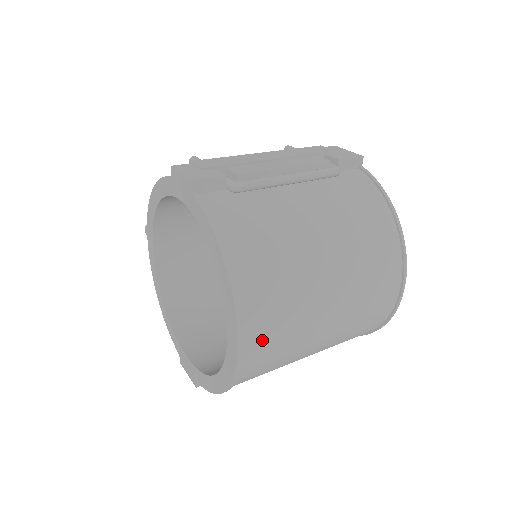
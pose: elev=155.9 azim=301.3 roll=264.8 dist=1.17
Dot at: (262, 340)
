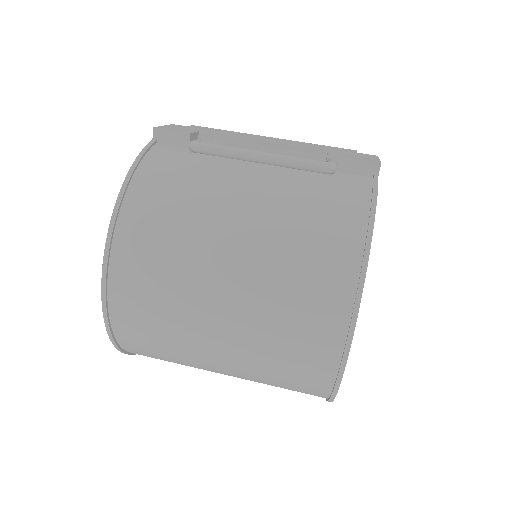
Dot at: (132, 295)
